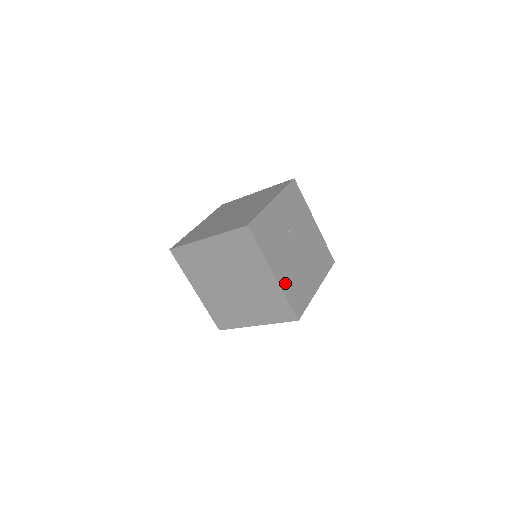
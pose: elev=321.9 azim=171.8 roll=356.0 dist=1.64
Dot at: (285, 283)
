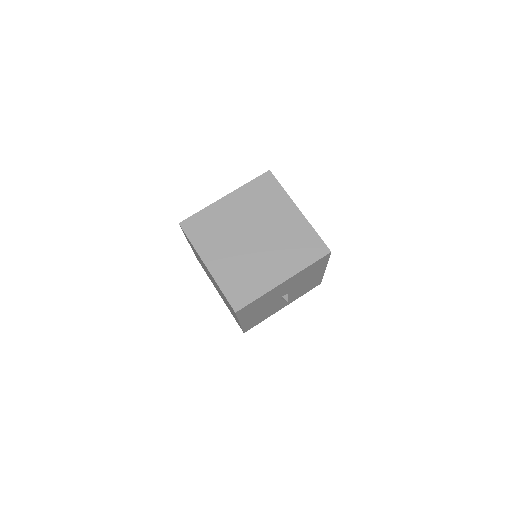
Dot at: occluded
